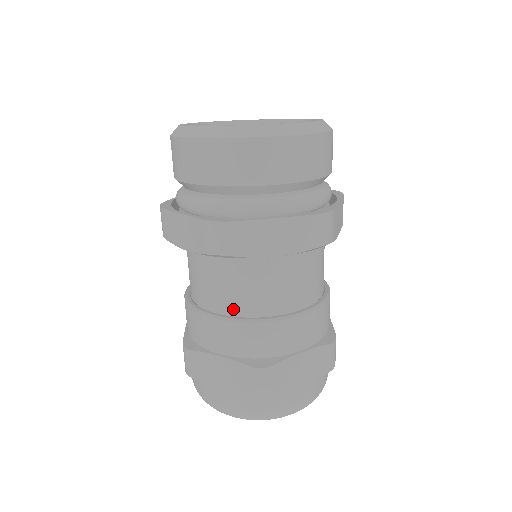
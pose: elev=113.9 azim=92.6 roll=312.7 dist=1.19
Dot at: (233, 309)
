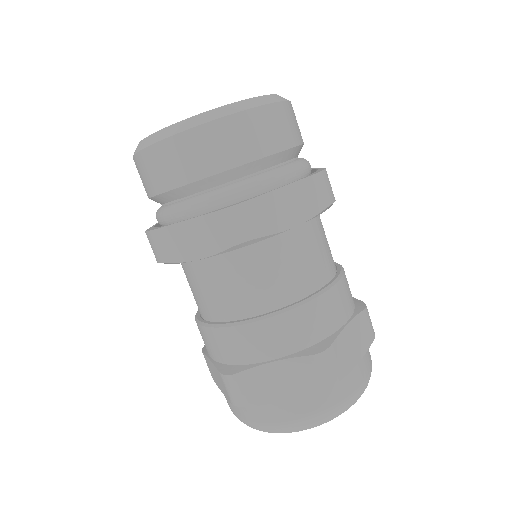
Dot at: (269, 304)
